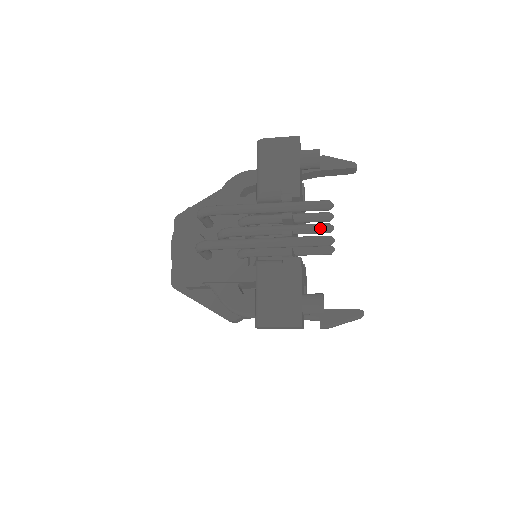
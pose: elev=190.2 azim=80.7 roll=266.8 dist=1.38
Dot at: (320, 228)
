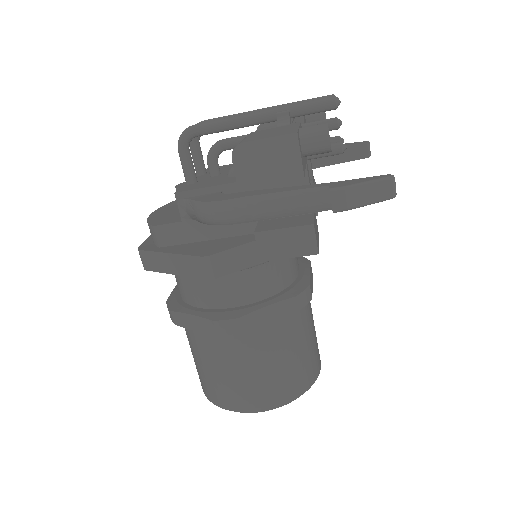
Dot at: (325, 120)
